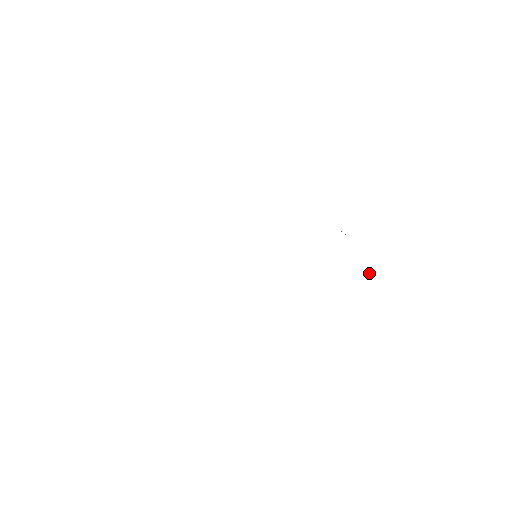
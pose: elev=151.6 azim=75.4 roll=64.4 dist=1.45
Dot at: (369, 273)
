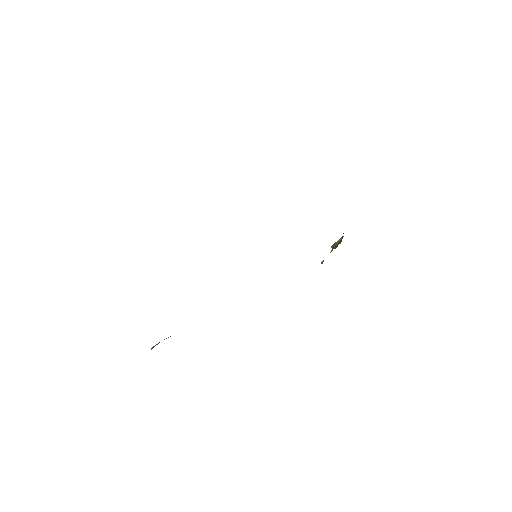
Dot at: (336, 245)
